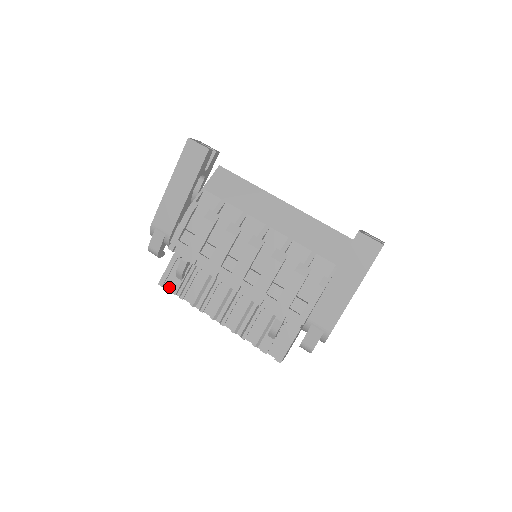
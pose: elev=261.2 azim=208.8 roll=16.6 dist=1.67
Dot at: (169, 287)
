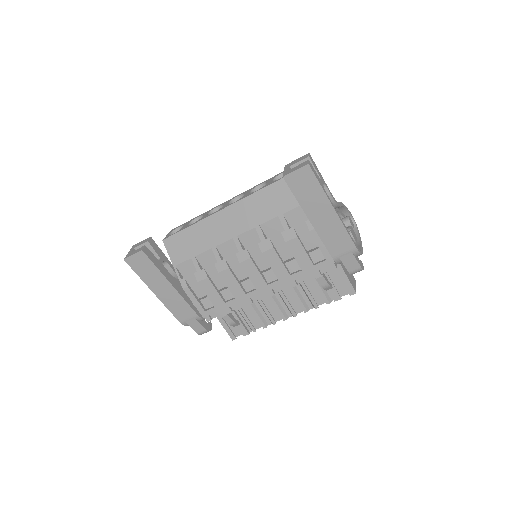
Dot at: (240, 334)
